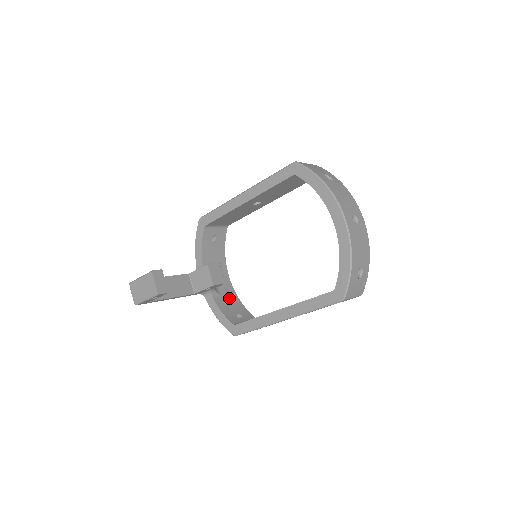
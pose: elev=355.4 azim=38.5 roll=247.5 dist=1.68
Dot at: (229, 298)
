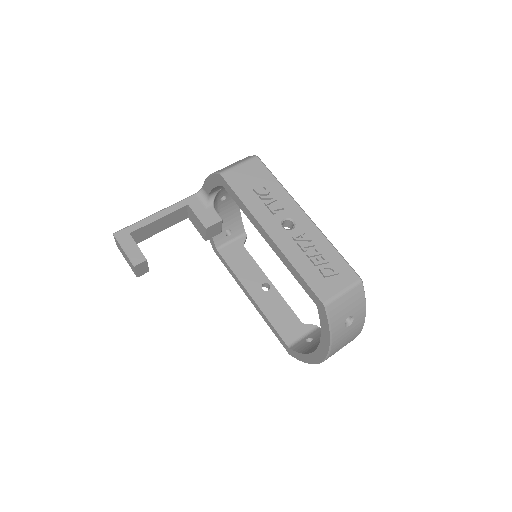
Dot at: (228, 211)
